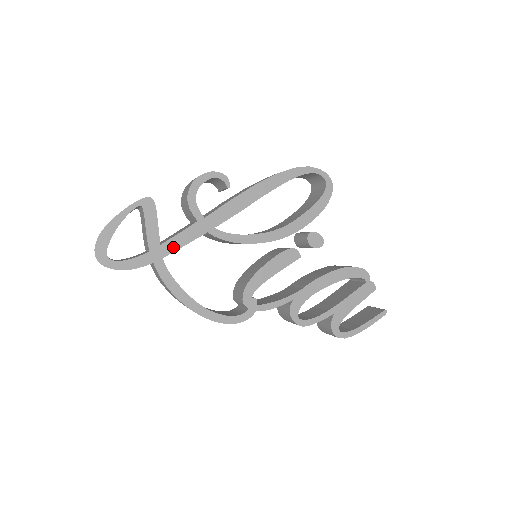
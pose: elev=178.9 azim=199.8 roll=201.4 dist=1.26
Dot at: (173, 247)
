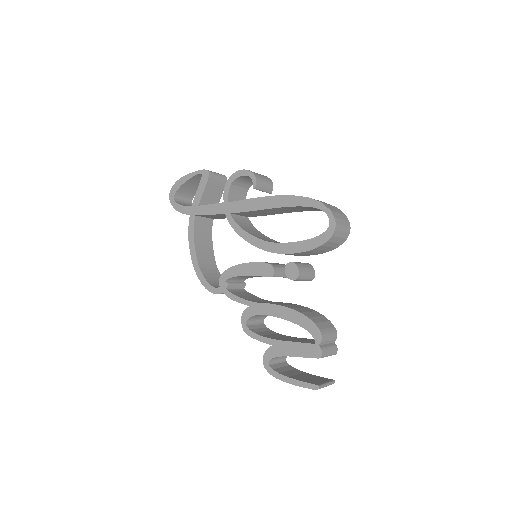
Dot at: (203, 212)
